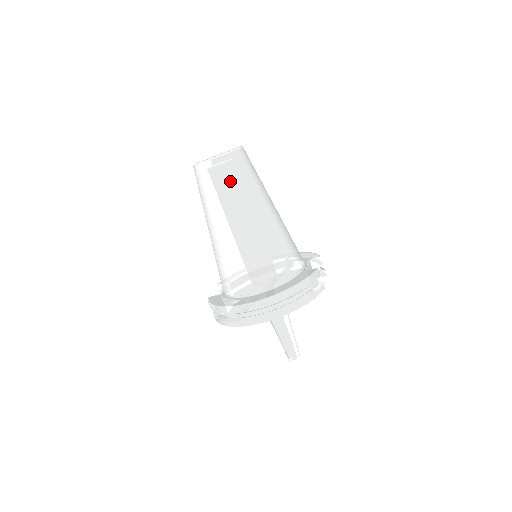
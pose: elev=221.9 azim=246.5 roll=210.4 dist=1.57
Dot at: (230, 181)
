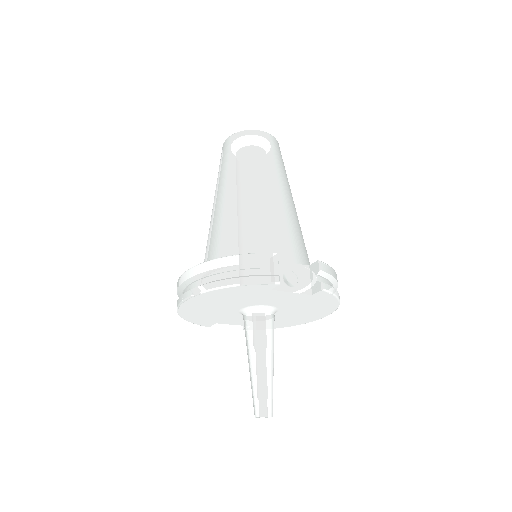
Dot at: (230, 156)
